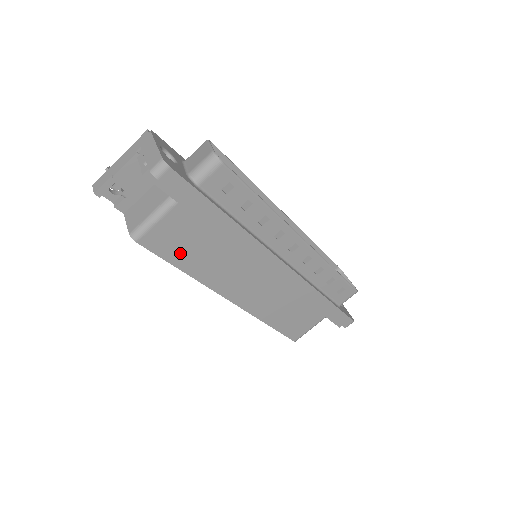
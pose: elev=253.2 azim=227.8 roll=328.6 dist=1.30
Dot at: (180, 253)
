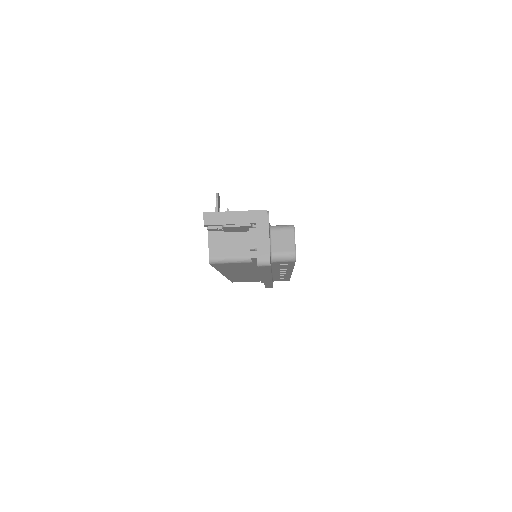
Dot at: (225, 267)
